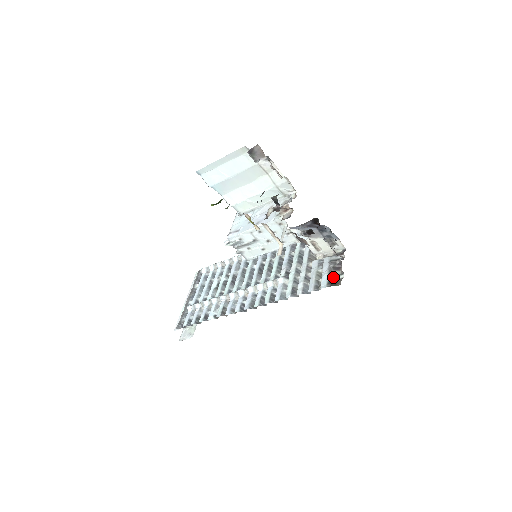
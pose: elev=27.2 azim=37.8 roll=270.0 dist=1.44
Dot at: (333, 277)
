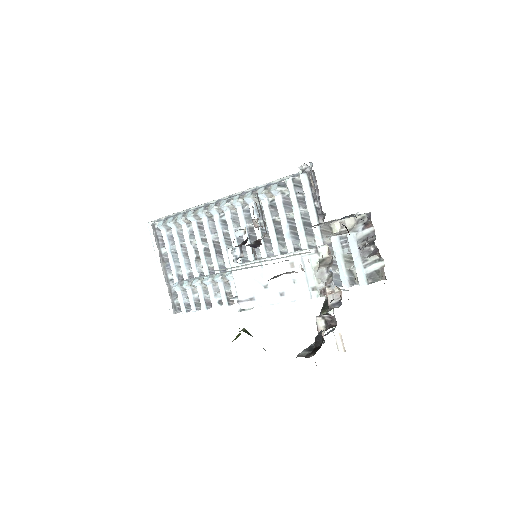
Dot at: (370, 267)
